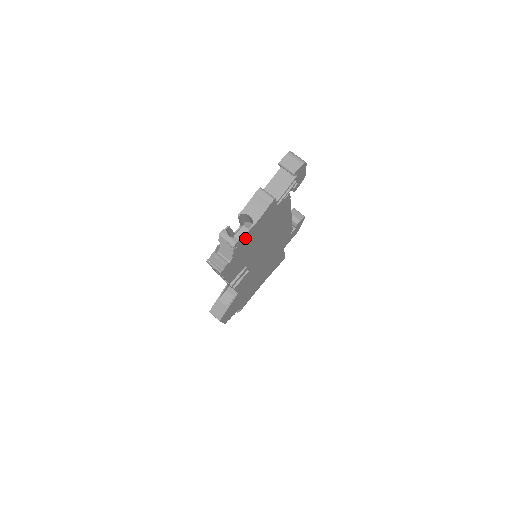
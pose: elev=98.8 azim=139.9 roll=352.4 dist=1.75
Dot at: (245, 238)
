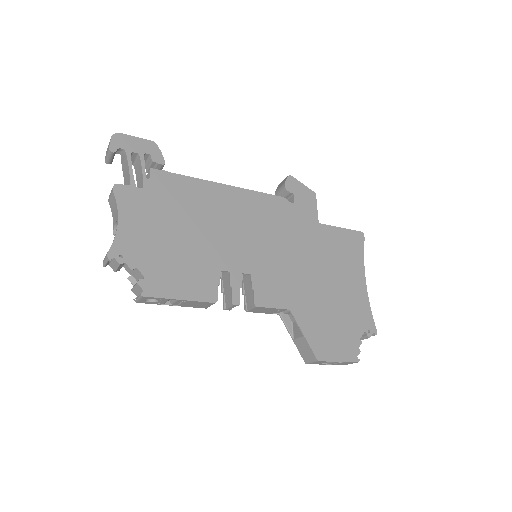
Dot at: (126, 242)
